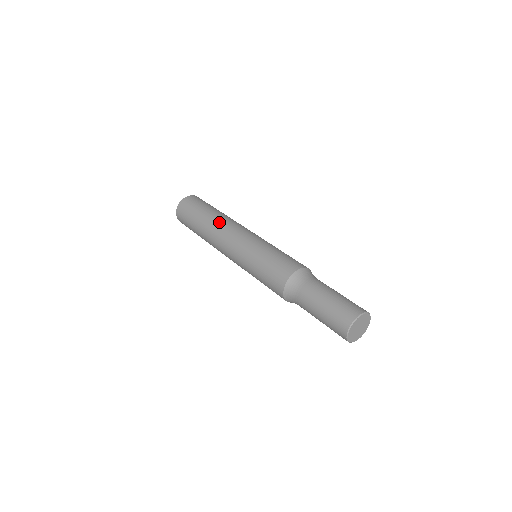
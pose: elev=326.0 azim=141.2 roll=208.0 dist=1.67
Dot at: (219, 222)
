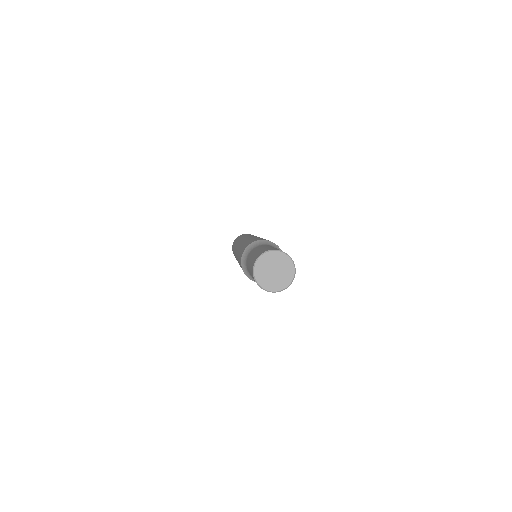
Dot at: occluded
